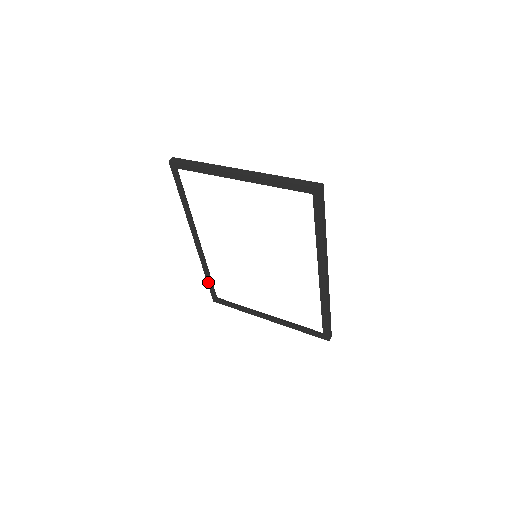
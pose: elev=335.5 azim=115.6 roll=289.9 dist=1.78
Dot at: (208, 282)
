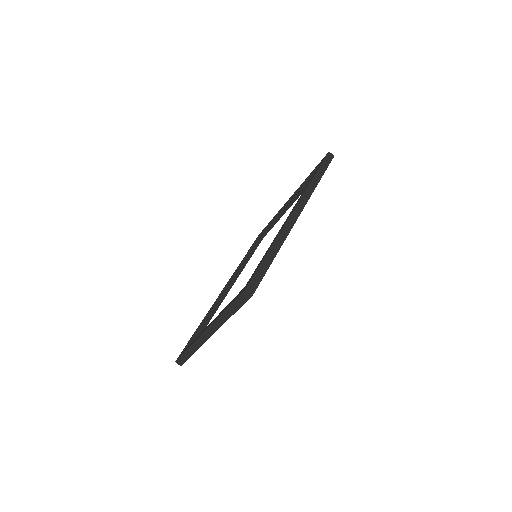
Dot at: occluded
